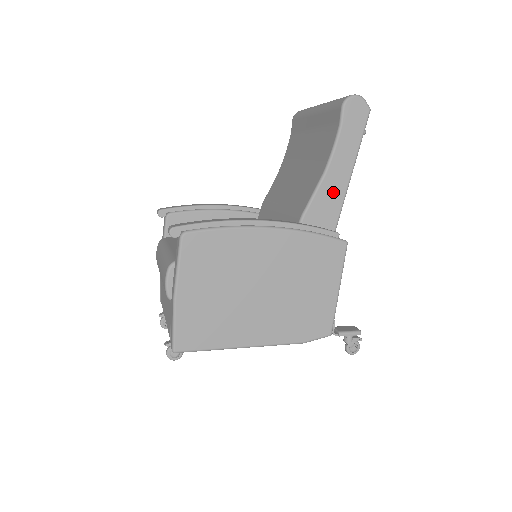
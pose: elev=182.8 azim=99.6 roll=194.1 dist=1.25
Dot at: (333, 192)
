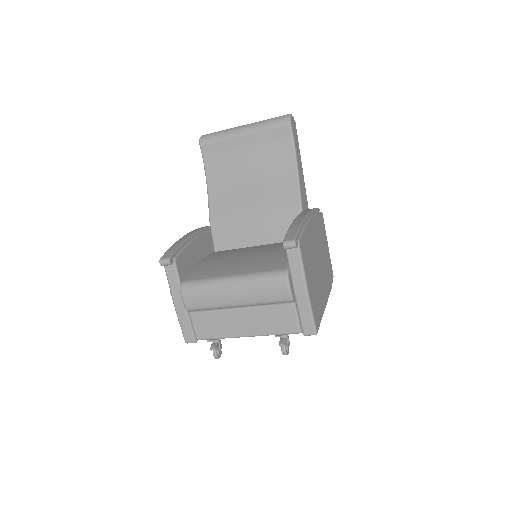
Dot at: (302, 183)
